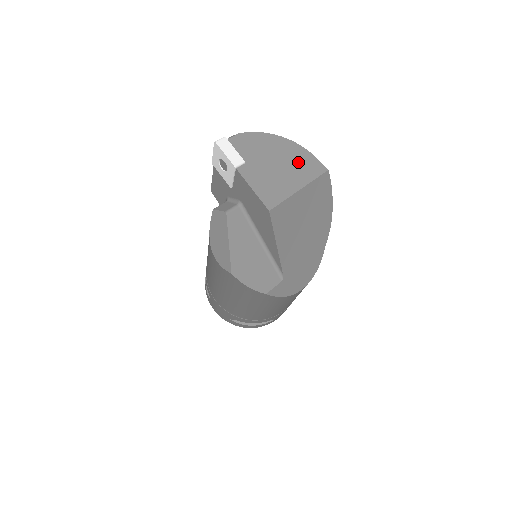
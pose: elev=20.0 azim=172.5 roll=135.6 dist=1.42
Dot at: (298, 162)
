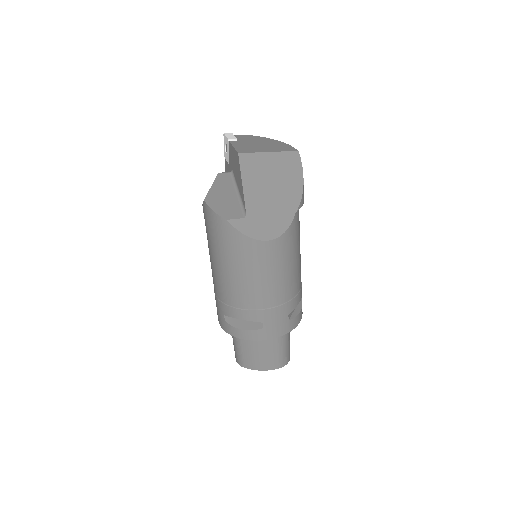
Dot at: (277, 146)
